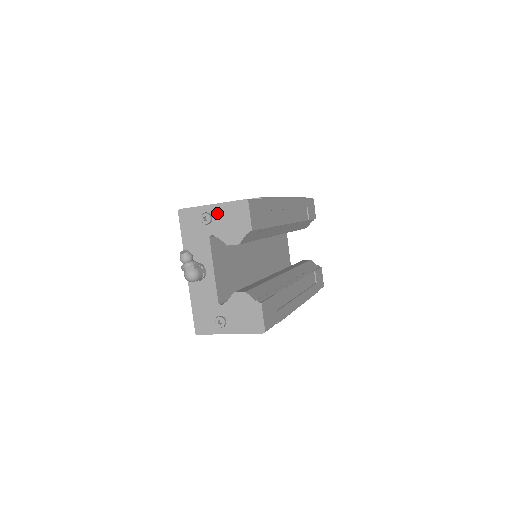
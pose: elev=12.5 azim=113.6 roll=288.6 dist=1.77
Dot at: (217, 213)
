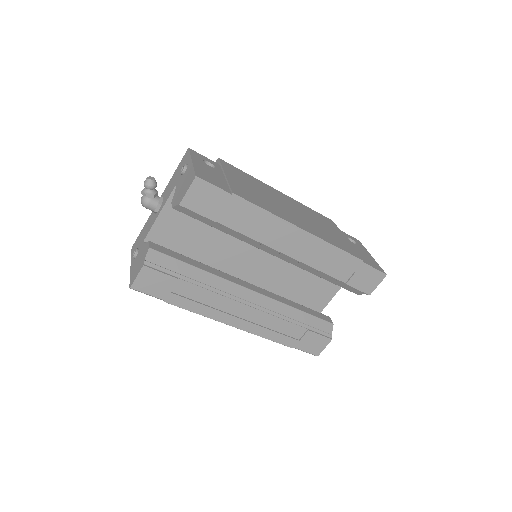
Dot at: (187, 171)
